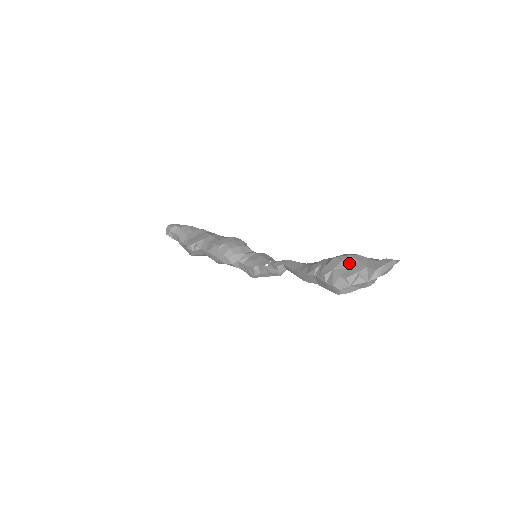
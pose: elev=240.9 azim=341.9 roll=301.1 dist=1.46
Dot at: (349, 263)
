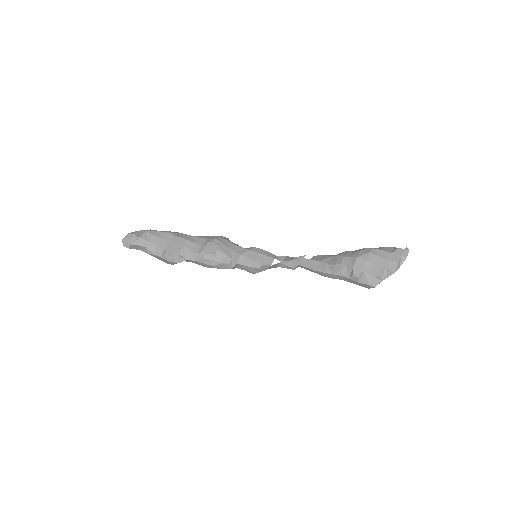
Dot at: (373, 261)
